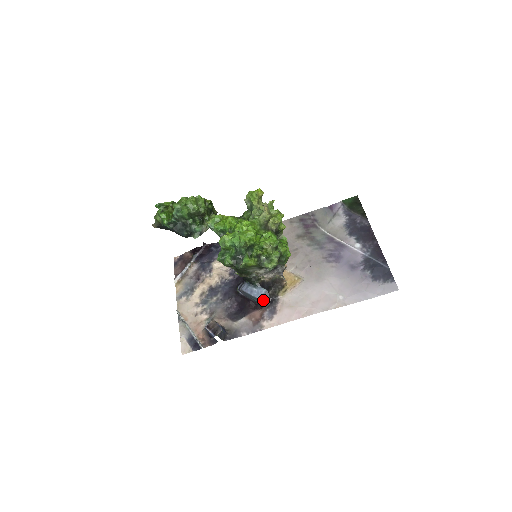
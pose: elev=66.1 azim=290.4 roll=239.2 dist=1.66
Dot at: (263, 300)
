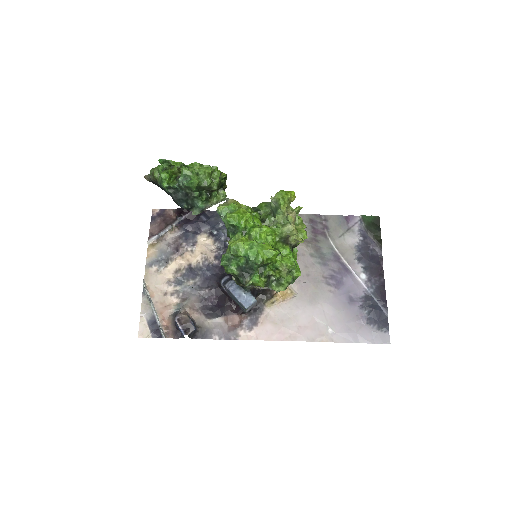
Dot at: (249, 309)
